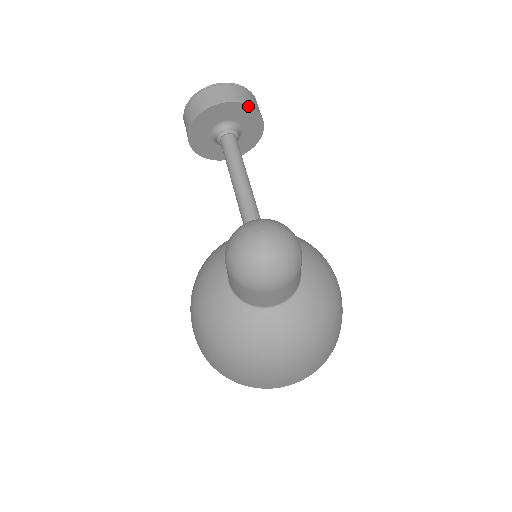
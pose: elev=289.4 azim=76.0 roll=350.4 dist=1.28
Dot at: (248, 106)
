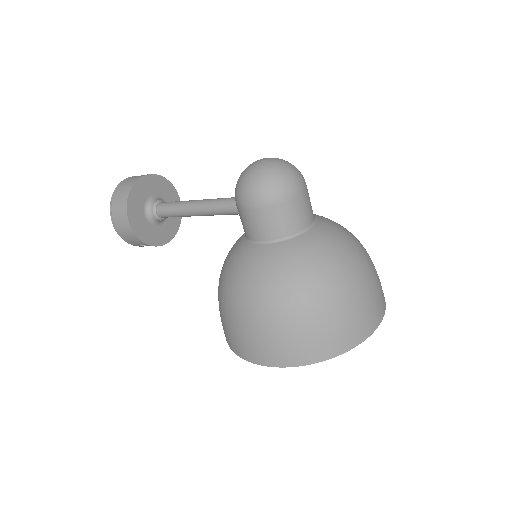
Dot at: (161, 177)
